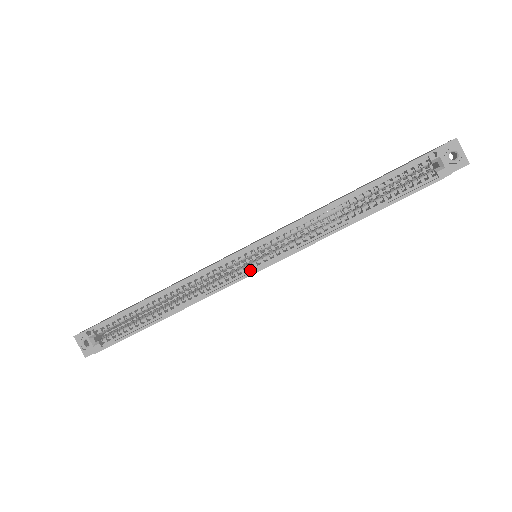
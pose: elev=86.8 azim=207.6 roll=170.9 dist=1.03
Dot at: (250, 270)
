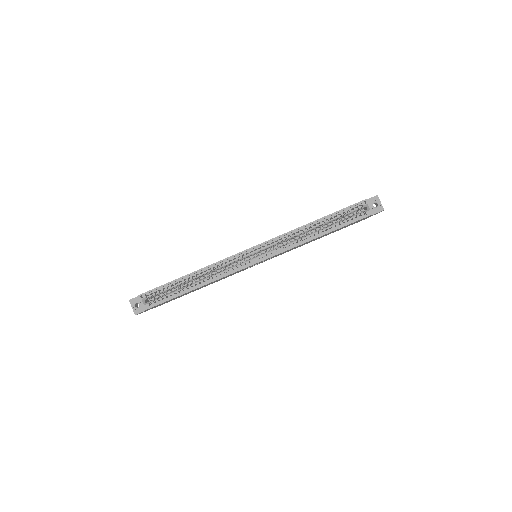
Dot at: (253, 262)
